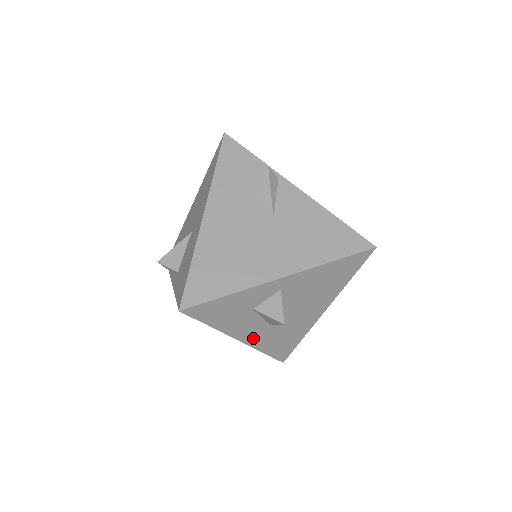
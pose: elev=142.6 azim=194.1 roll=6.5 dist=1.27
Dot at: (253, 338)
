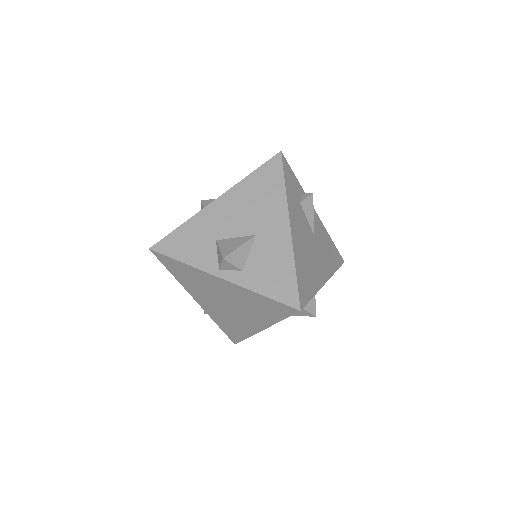
Dot at: occluded
